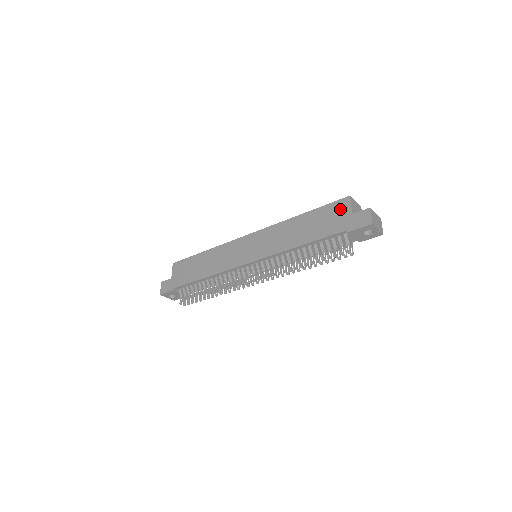
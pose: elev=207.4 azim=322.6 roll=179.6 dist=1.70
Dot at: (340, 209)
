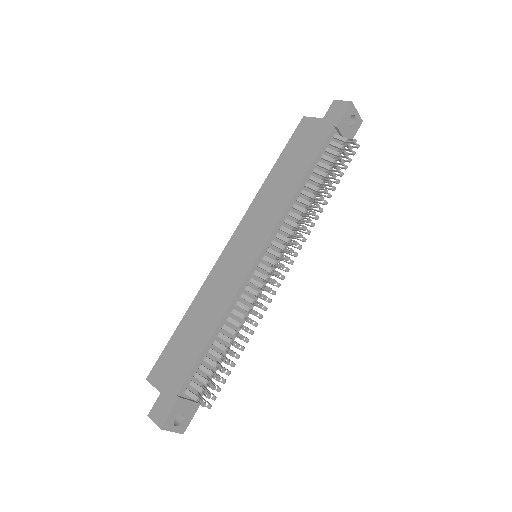
Dot at: (306, 128)
